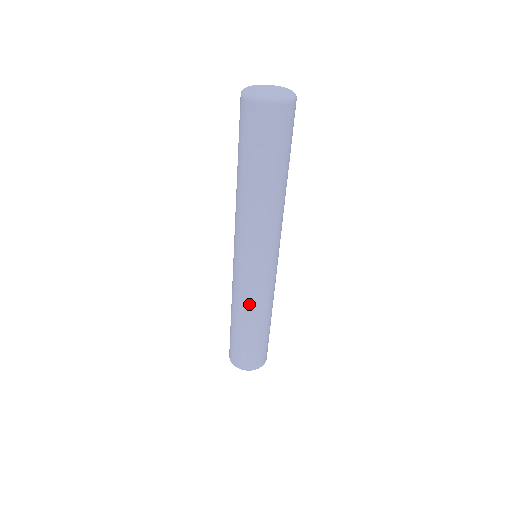
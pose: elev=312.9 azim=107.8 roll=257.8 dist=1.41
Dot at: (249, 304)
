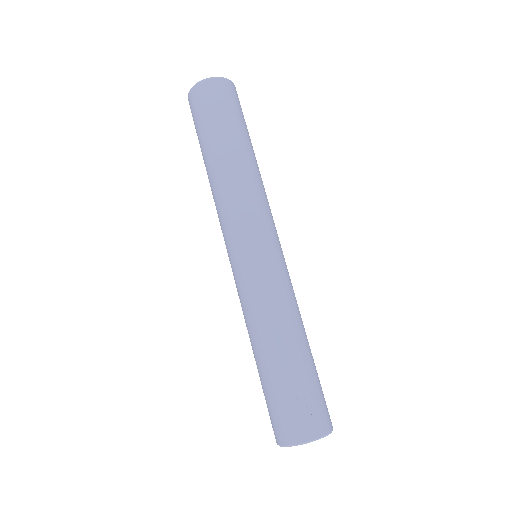
Dot at: (282, 302)
